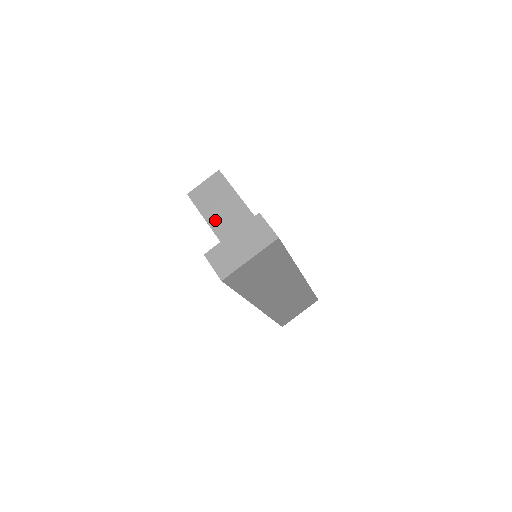
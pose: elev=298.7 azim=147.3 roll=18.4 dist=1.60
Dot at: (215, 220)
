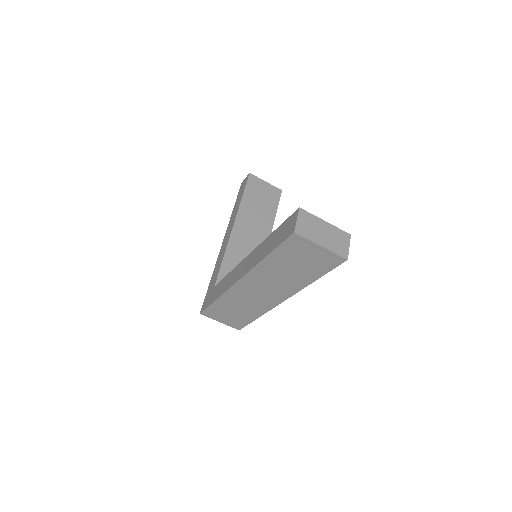
Dot at: (247, 207)
